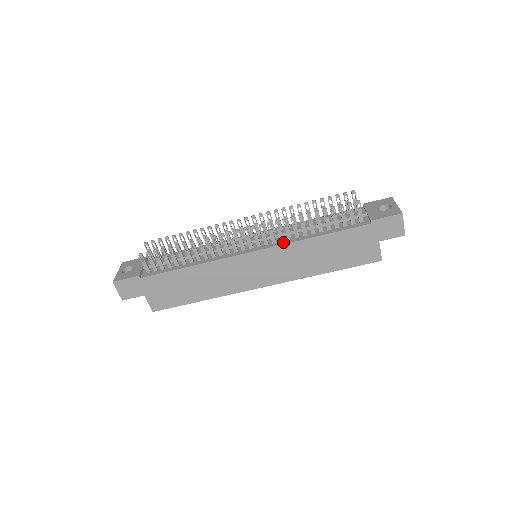
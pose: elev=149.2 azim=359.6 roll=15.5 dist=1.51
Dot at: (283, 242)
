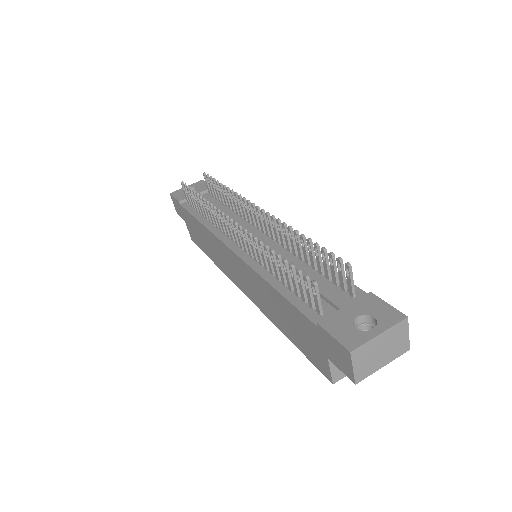
Dot at: (253, 263)
